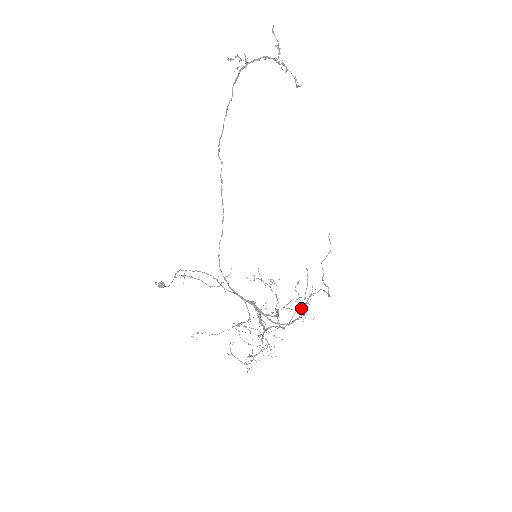
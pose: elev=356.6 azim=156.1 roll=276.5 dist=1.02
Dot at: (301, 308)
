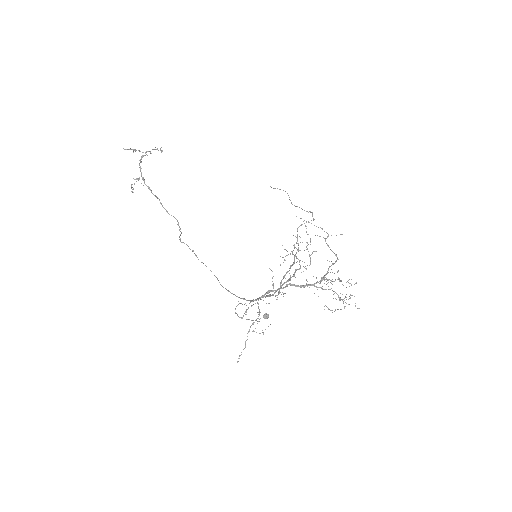
Dot at: occluded
